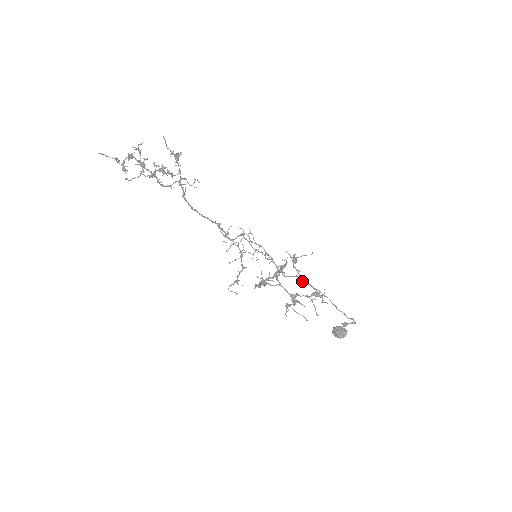
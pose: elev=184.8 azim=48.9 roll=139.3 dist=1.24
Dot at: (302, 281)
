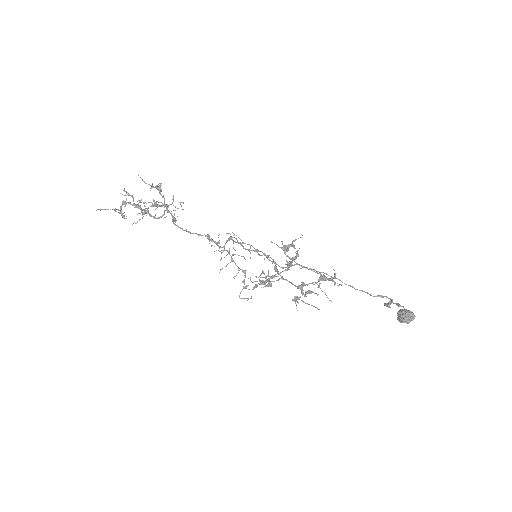
Dot at: (301, 268)
